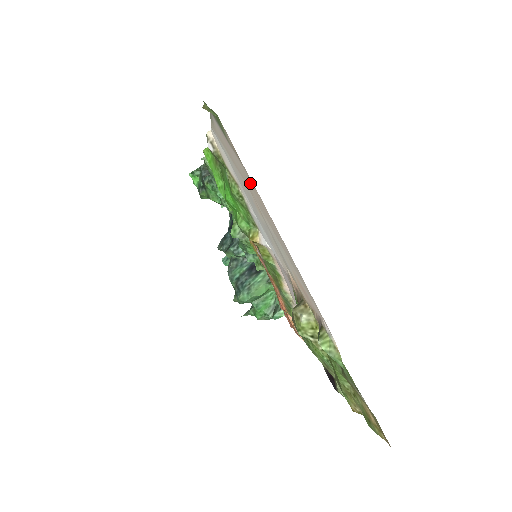
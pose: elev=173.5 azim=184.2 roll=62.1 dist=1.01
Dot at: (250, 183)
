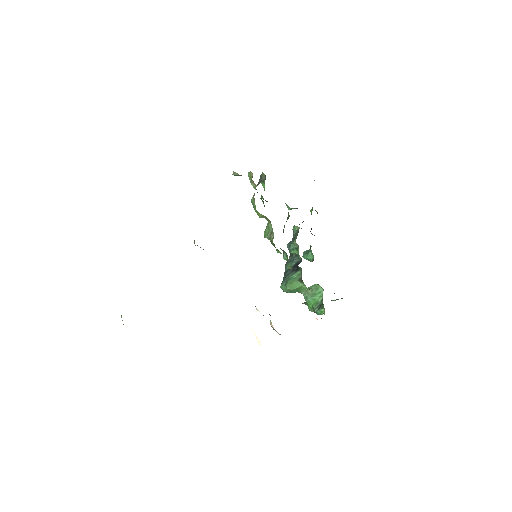
Dot at: occluded
